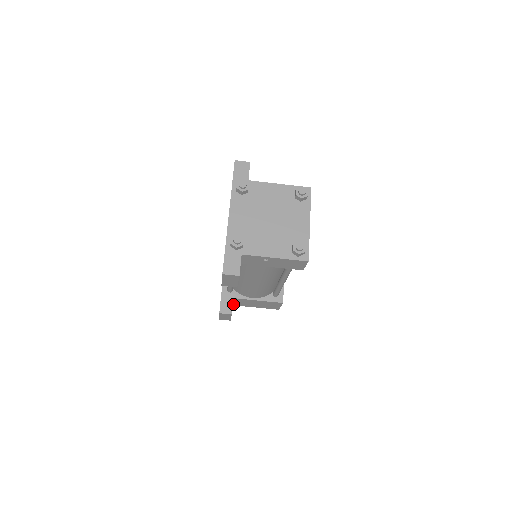
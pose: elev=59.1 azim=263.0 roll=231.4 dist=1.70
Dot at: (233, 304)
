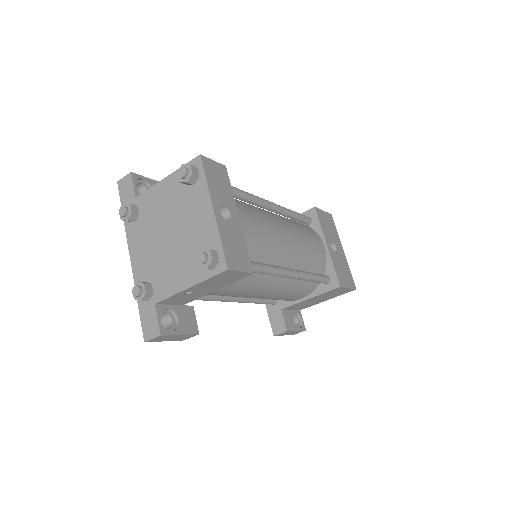
Dot at: (299, 309)
